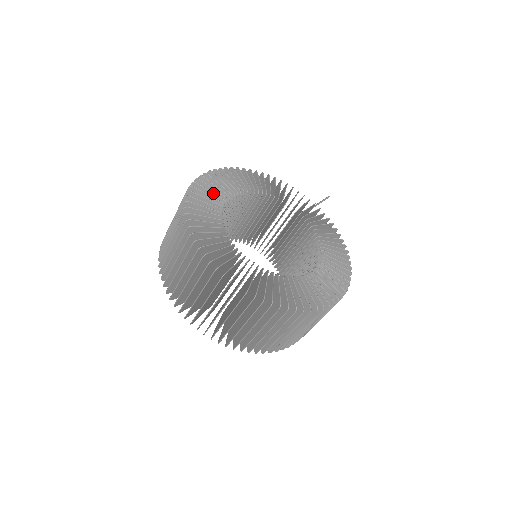
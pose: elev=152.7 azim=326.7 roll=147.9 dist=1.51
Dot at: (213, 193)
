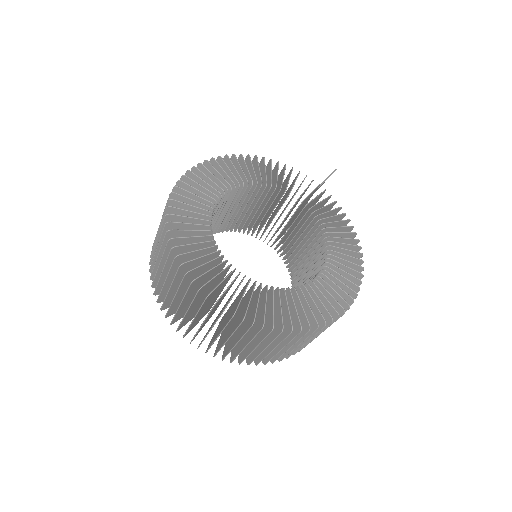
Dot at: (199, 196)
